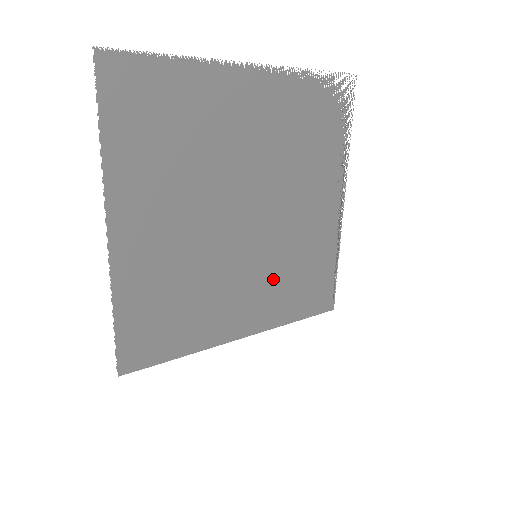
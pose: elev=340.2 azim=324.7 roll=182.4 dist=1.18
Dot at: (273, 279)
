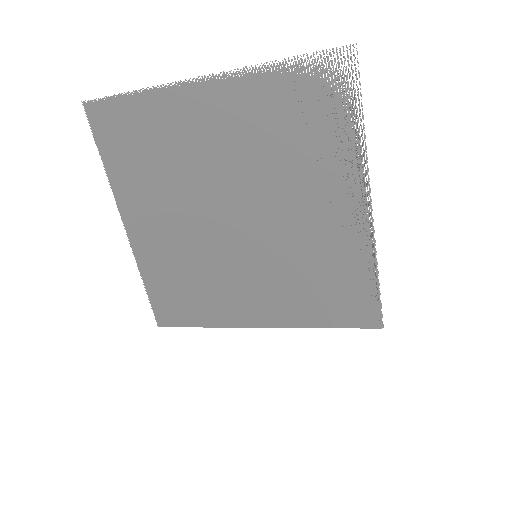
Dot at: (282, 280)
